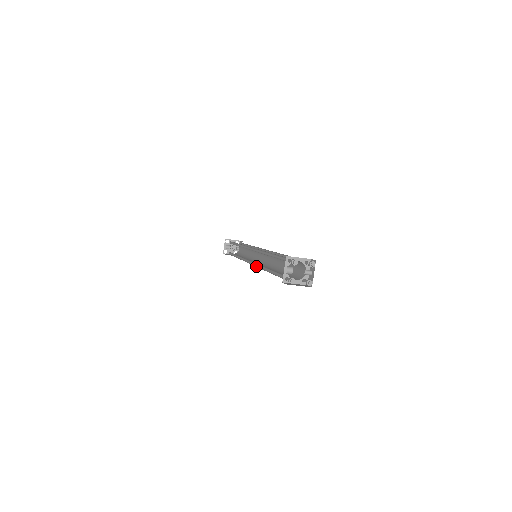
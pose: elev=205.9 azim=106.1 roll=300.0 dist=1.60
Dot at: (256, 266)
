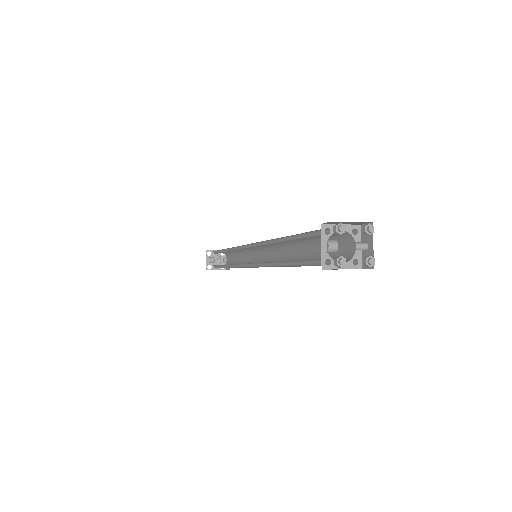
Dot at: (261, 266)
